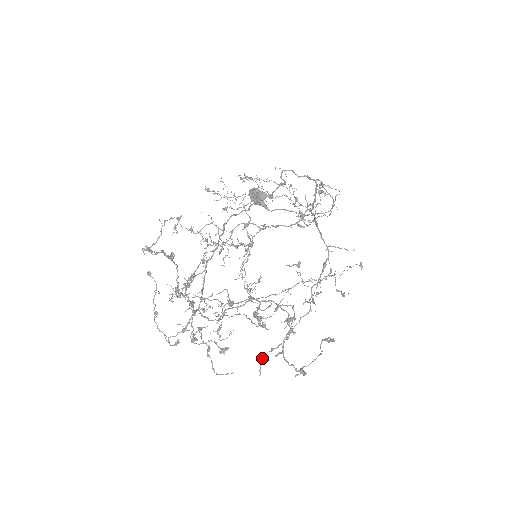
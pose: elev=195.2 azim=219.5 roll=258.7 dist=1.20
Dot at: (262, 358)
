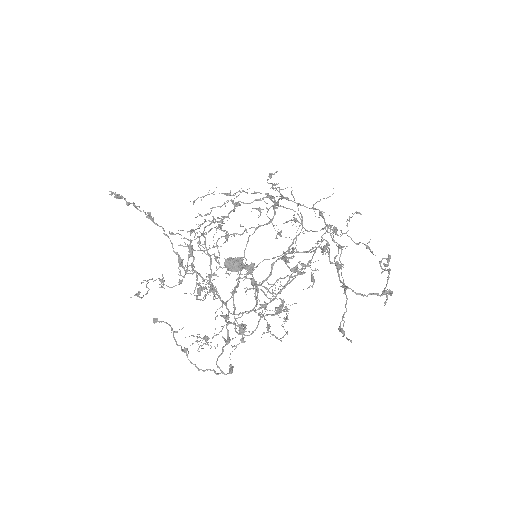
Dot at: (339, 329)
